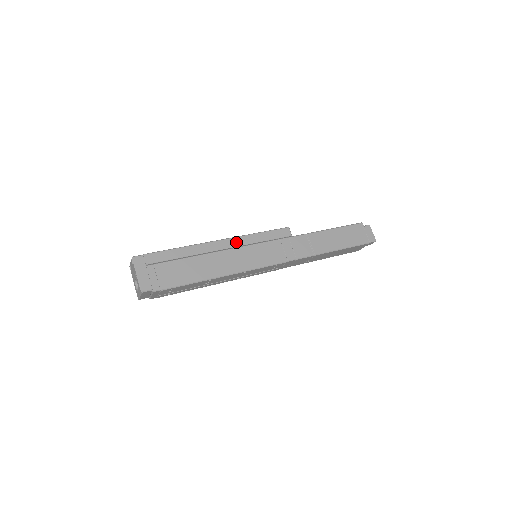
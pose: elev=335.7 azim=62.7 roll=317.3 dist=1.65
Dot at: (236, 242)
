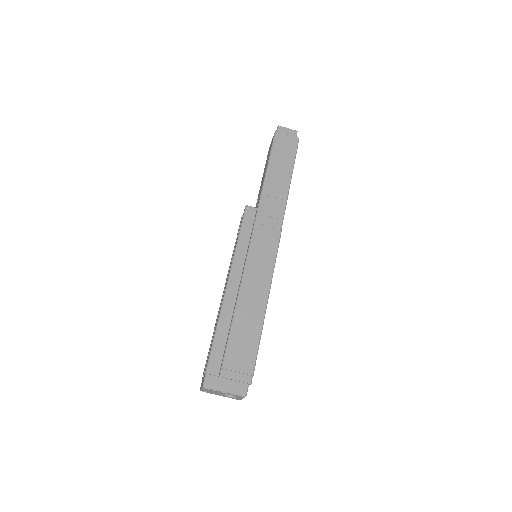
Dot at: (237, 268)
